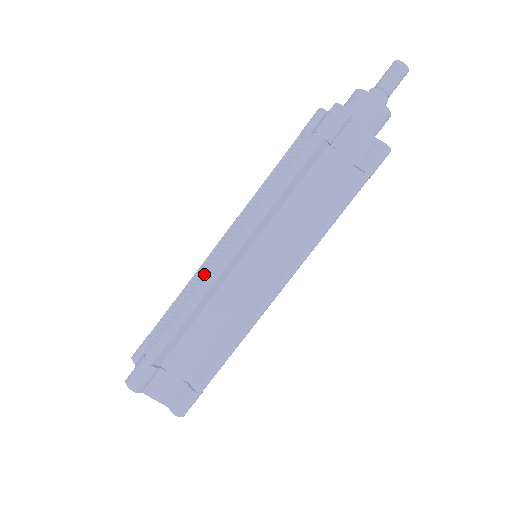
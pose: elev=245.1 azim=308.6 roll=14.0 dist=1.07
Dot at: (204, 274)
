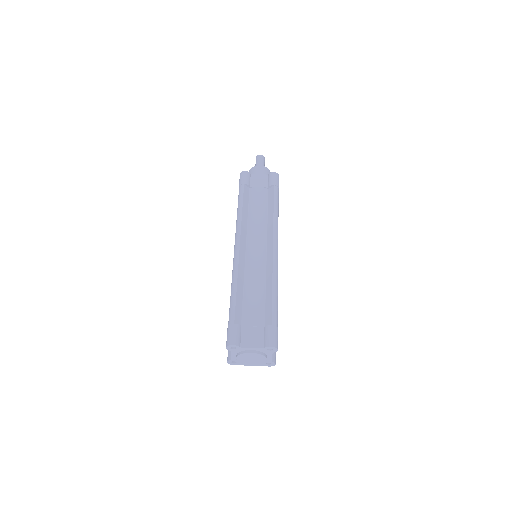
Dot at: occluded
